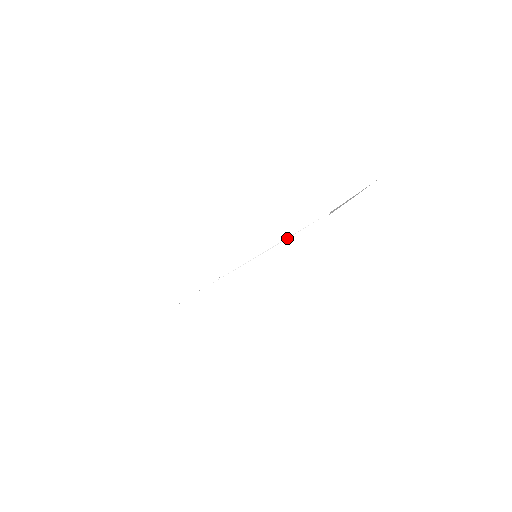
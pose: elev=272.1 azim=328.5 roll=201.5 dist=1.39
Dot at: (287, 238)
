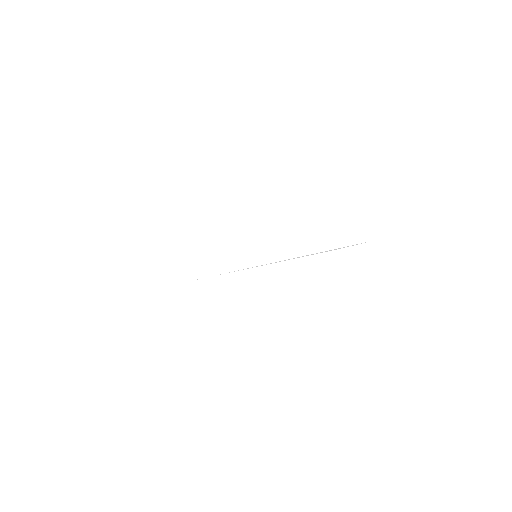
Dot at: (288, 259)
